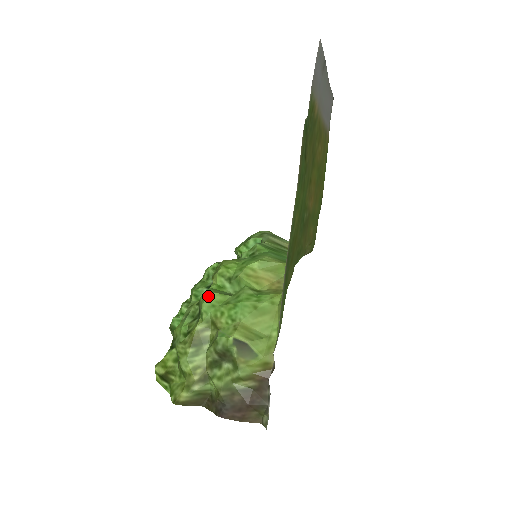
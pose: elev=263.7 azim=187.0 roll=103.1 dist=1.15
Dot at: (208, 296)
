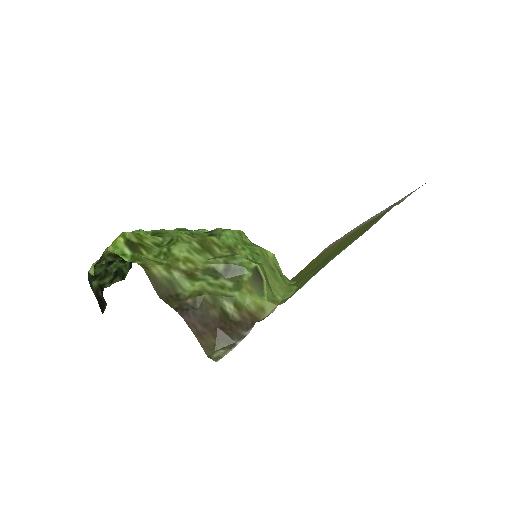
Dot at: (235, 230)
